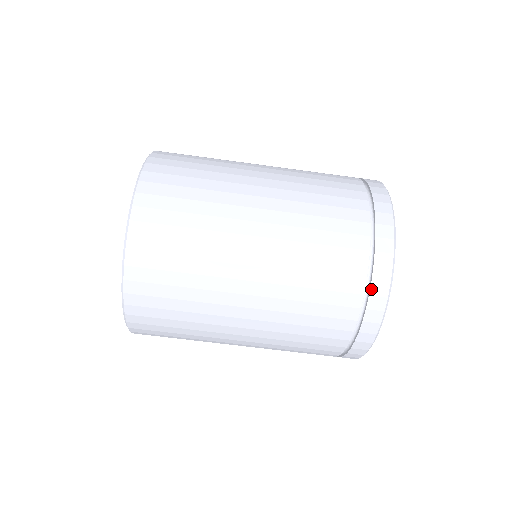
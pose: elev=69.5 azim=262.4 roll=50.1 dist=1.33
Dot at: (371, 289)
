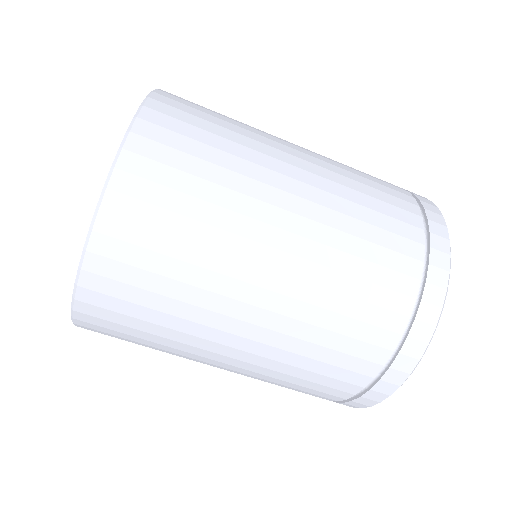
Dot at: (404, 346)
